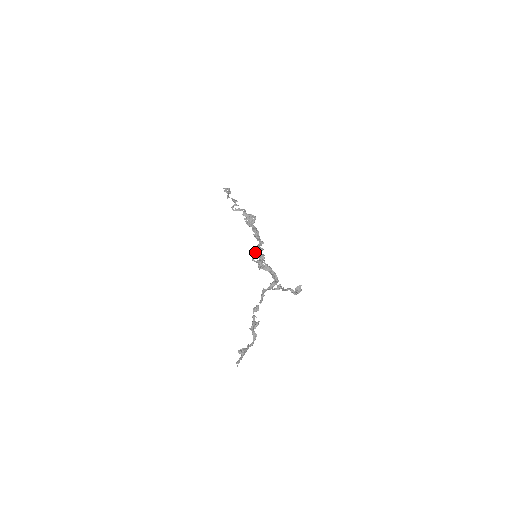
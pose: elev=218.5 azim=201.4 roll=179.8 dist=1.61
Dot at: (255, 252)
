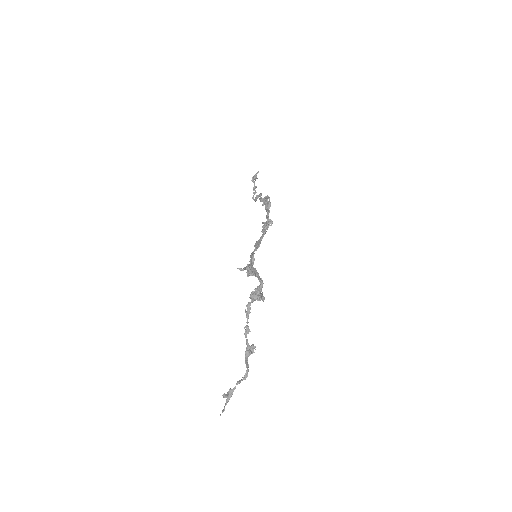
Dot at: occluded
